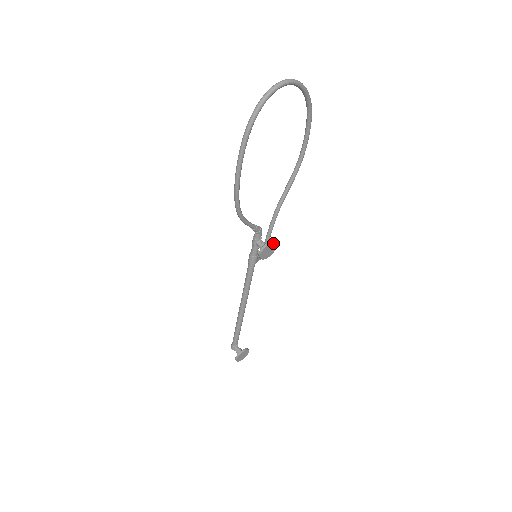
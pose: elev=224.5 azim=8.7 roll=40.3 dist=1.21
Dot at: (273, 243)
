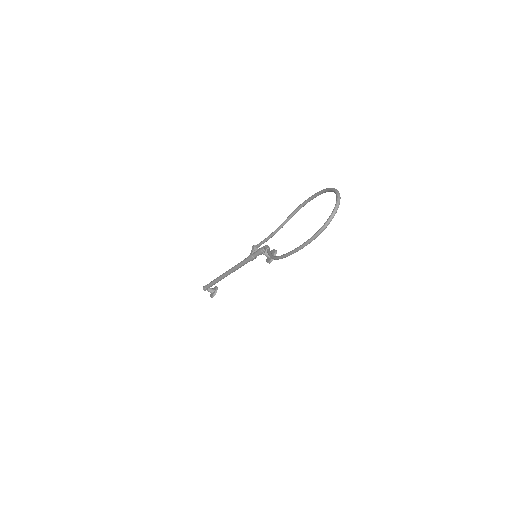
Dot at: (276, 252)
